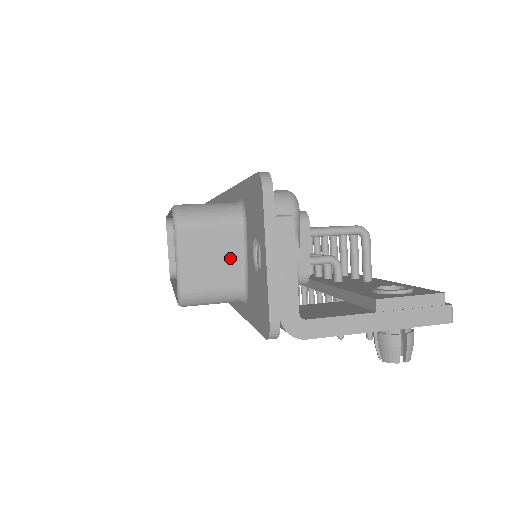
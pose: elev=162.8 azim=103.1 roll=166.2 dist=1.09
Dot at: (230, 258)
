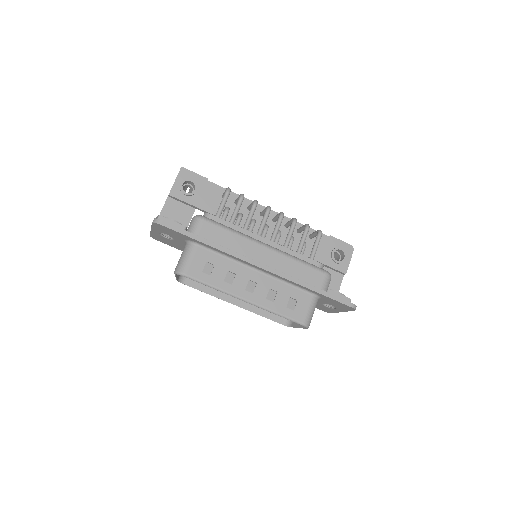
Dot at: occluded
